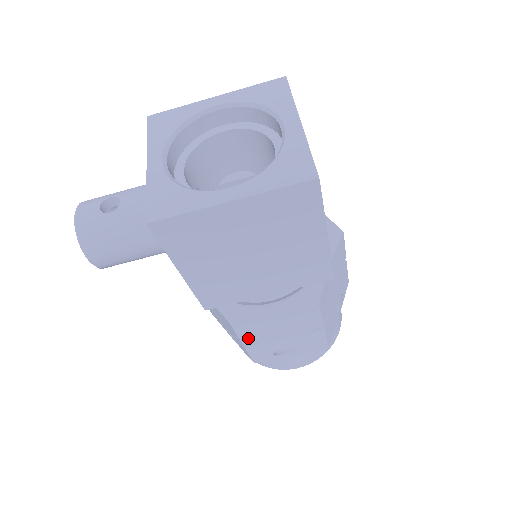
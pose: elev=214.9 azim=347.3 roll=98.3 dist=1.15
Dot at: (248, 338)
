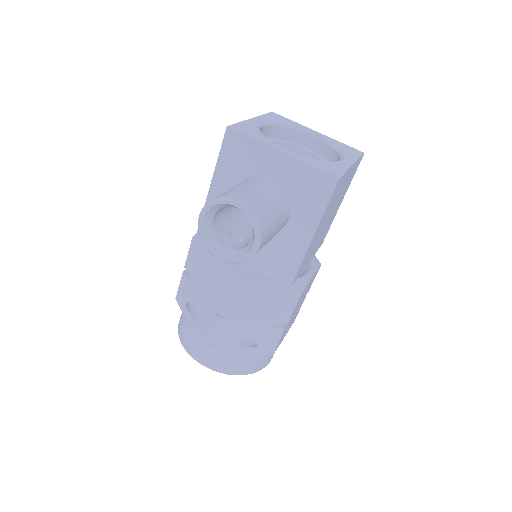
Dot at: (292, 314)
